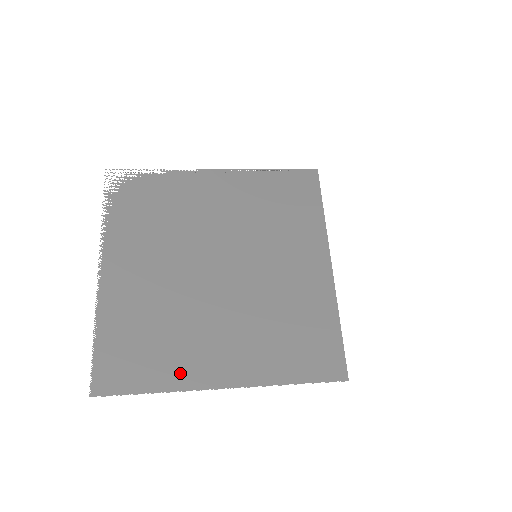
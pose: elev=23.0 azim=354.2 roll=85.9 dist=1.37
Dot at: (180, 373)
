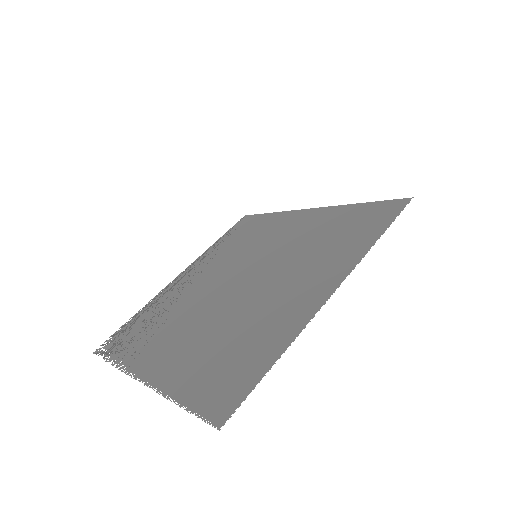
Dot at: (284, 329)
